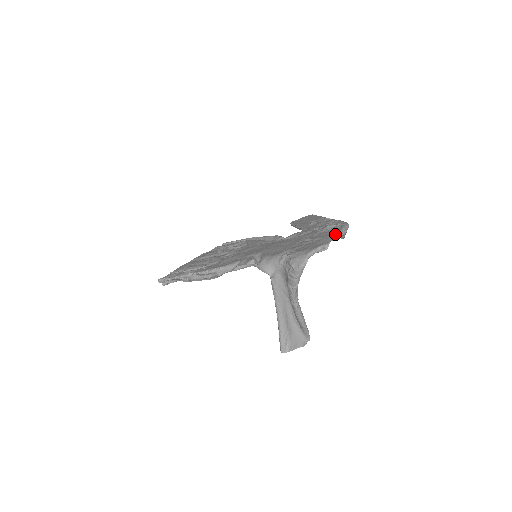
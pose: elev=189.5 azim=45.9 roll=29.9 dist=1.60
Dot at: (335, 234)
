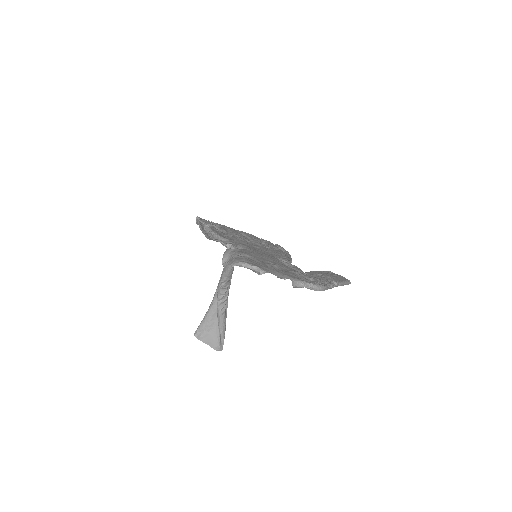
Dot at: (289, 277)
